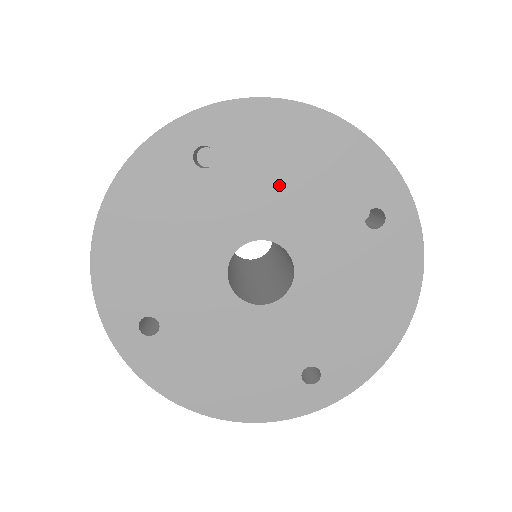
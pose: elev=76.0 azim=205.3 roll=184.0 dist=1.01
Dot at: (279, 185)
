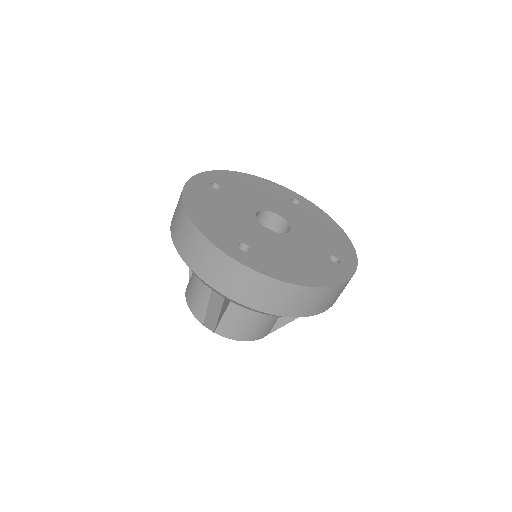
Dot at: (252, 193)
